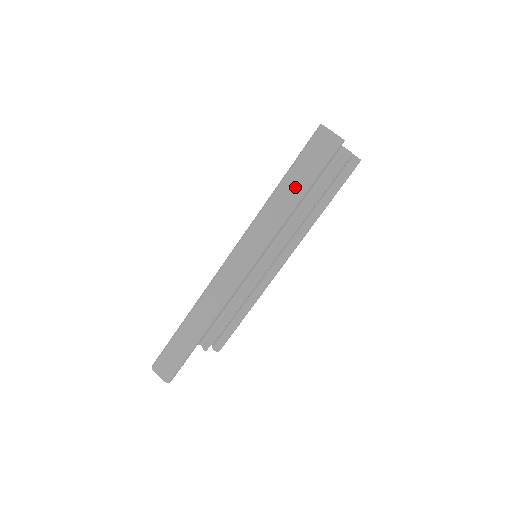
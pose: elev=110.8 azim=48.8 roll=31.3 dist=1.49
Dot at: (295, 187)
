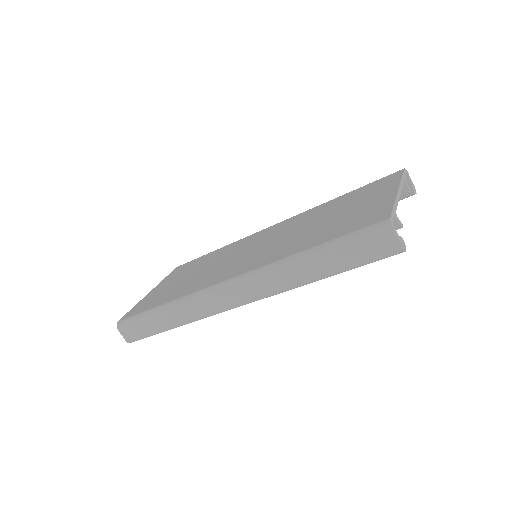
Dot at: (326, 267)
